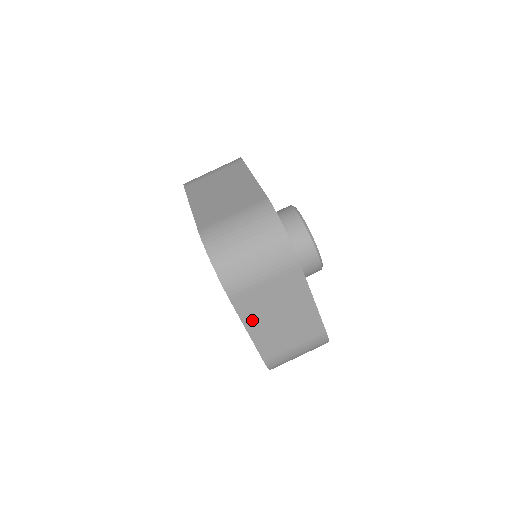
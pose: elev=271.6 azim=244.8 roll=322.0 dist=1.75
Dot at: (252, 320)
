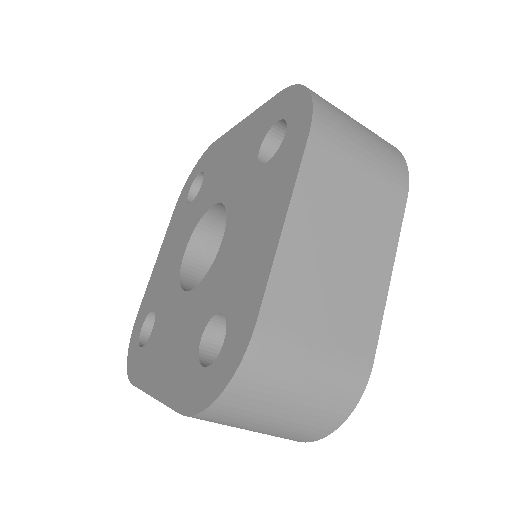
Dot at: occluded
